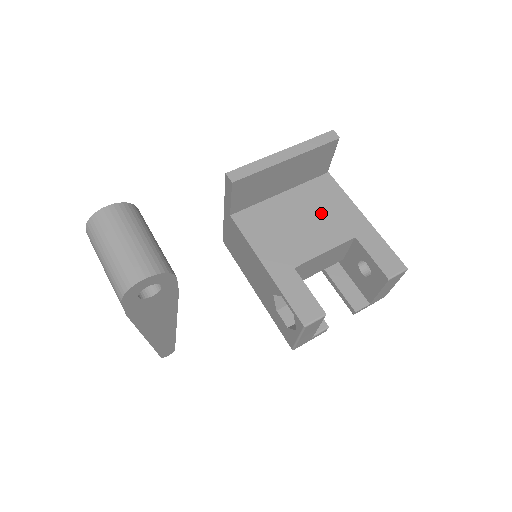
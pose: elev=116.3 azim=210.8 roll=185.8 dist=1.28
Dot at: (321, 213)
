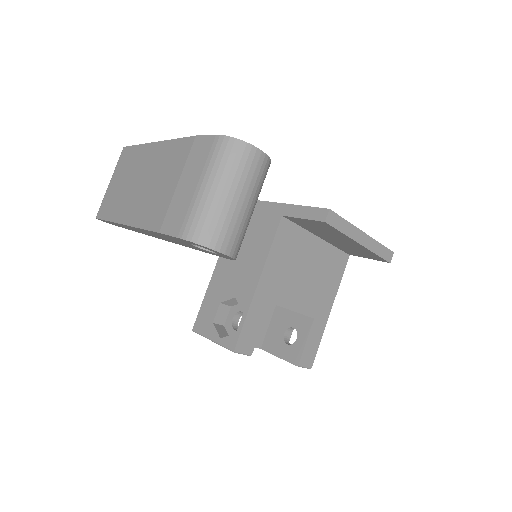
Dot at: (319, 280)
